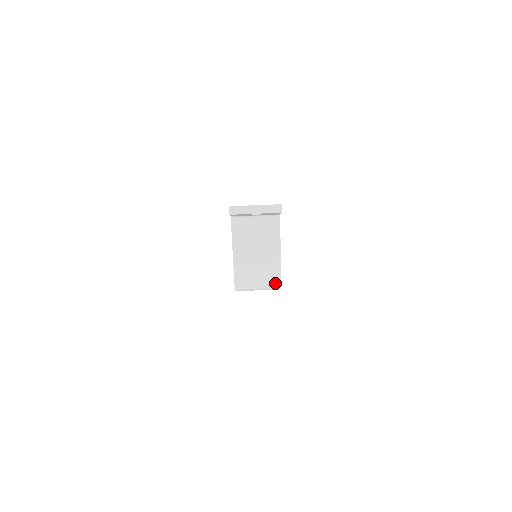
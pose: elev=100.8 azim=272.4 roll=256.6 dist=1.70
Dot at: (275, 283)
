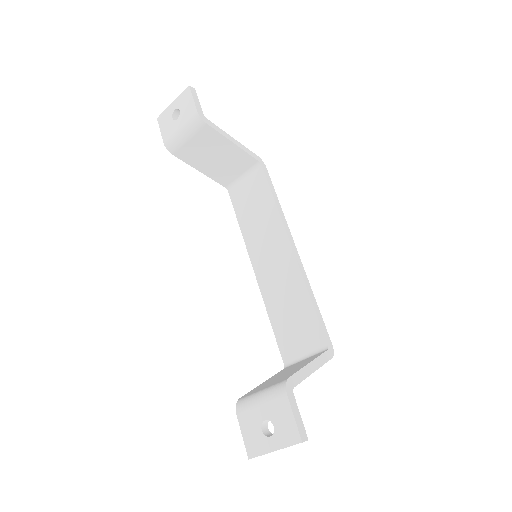
Dot at: occluded
